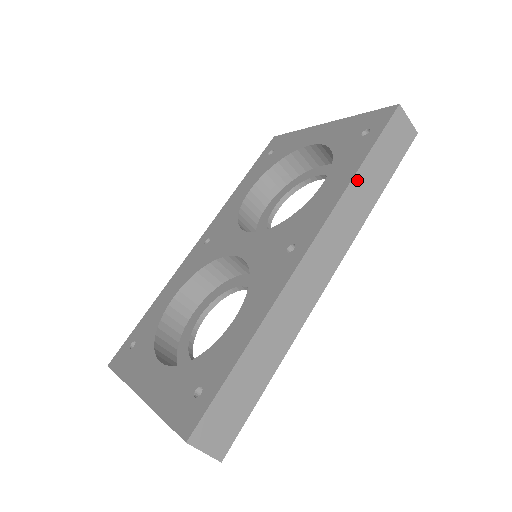
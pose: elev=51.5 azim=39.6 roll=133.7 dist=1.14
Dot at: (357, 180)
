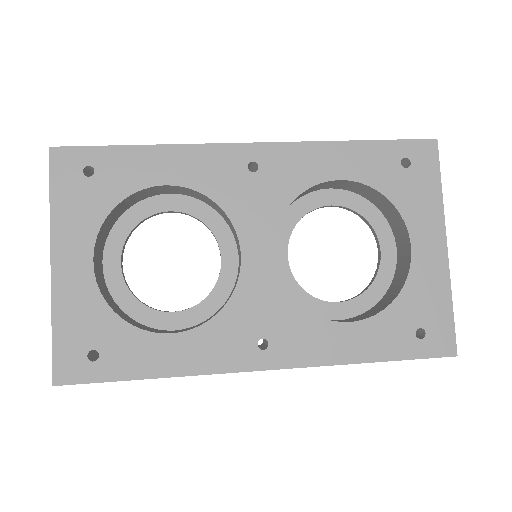
Dot at: (356, 363)
